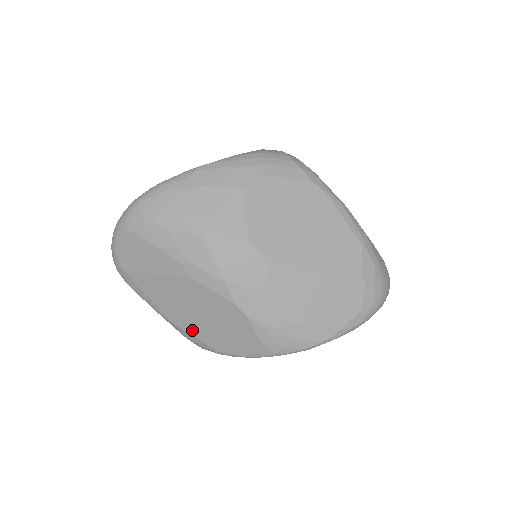
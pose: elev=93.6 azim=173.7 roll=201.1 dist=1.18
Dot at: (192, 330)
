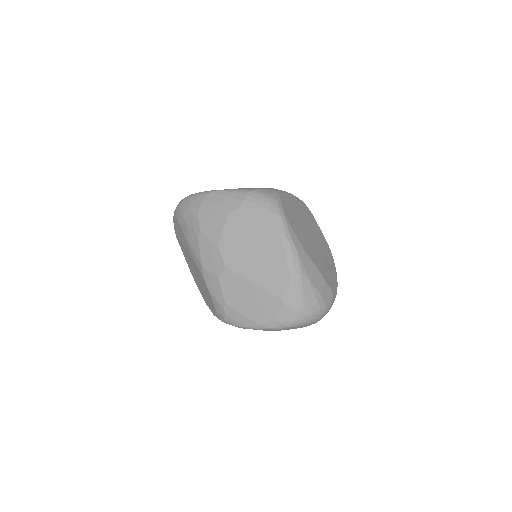
Dot at: (198, 285)
